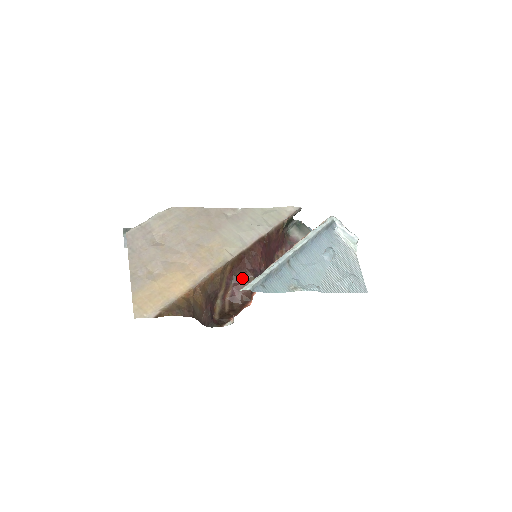
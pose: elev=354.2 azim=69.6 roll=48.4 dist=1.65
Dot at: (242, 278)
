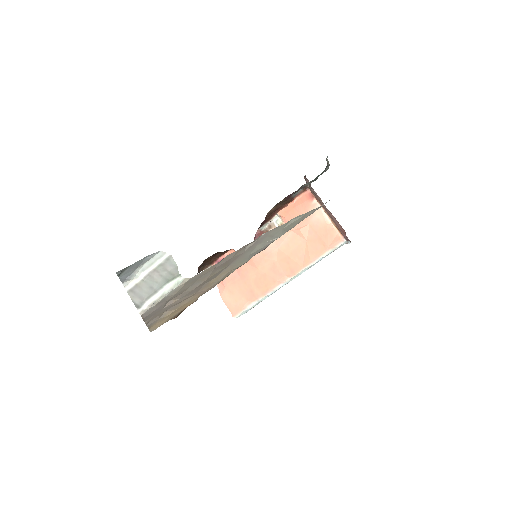
Dot at: occluded
